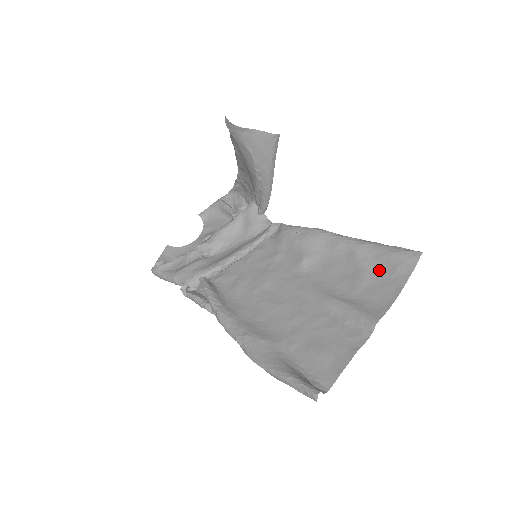
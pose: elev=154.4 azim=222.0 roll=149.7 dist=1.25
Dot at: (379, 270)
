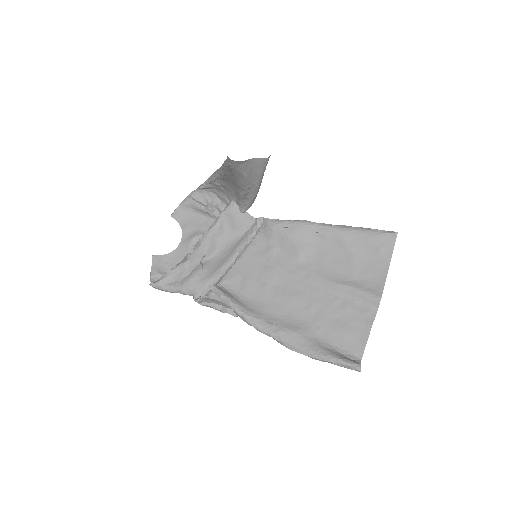
Dot at: (366, 252)
